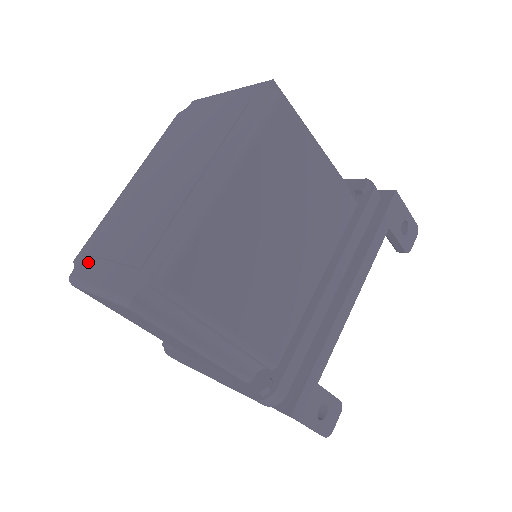
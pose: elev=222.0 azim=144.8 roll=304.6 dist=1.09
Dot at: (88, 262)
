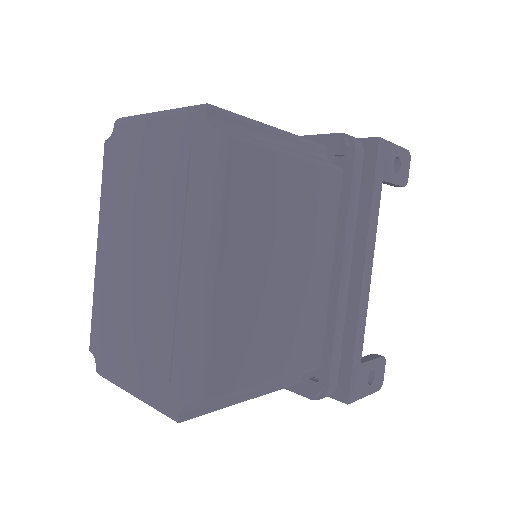
Dot at: (107, 356)
